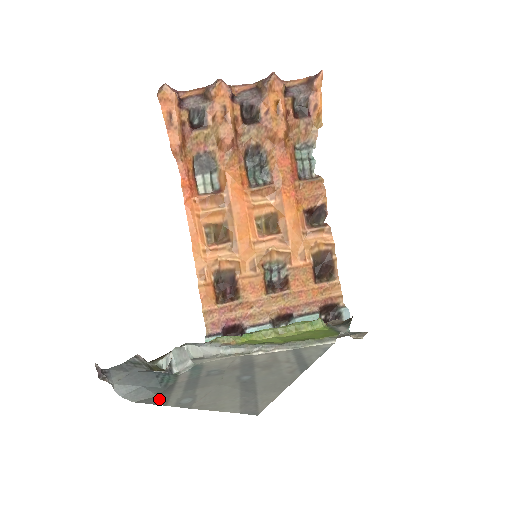
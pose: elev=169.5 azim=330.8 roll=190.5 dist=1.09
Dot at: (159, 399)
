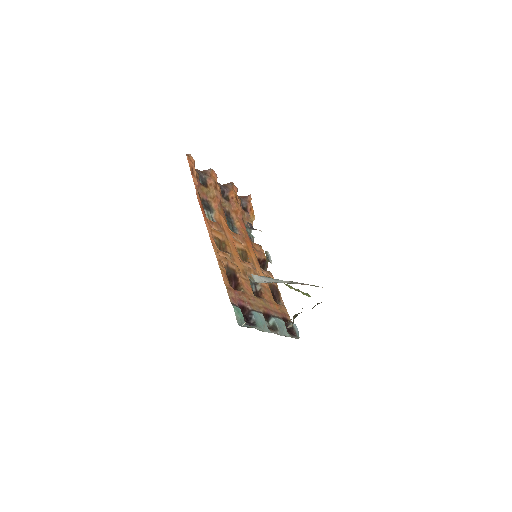
Dot at: occluded
